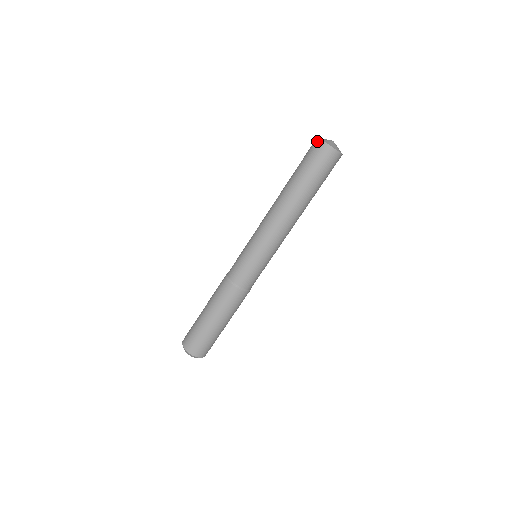
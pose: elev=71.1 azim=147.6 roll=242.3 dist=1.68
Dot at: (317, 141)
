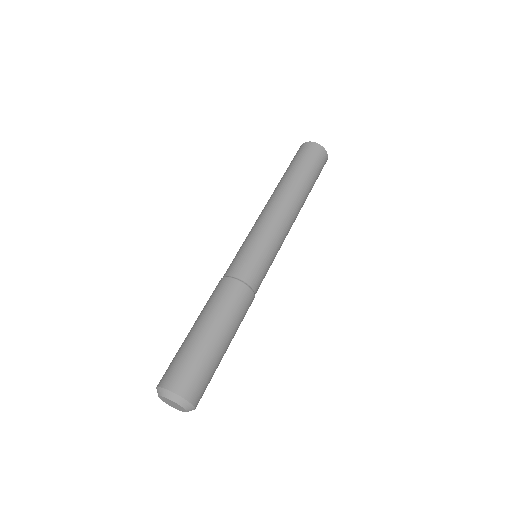
Dot at: occluded
